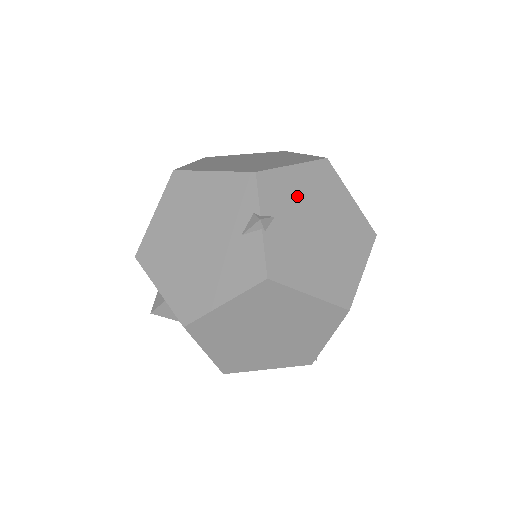
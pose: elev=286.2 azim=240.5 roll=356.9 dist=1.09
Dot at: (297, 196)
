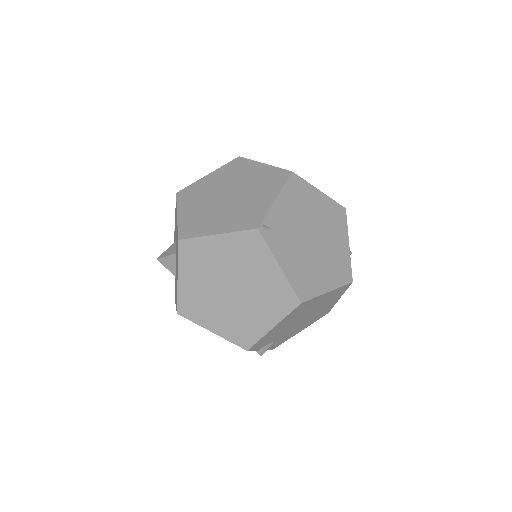
Dot at: occluded
